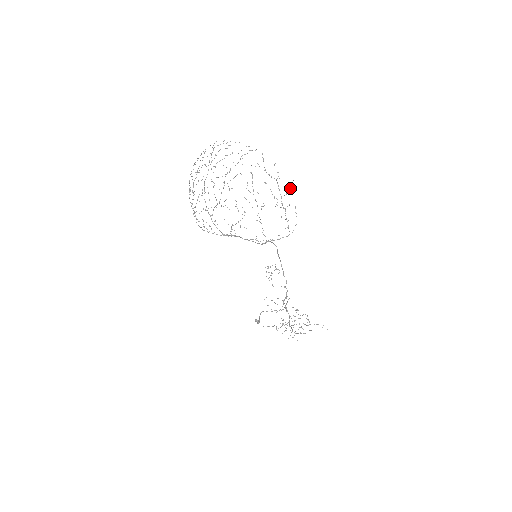
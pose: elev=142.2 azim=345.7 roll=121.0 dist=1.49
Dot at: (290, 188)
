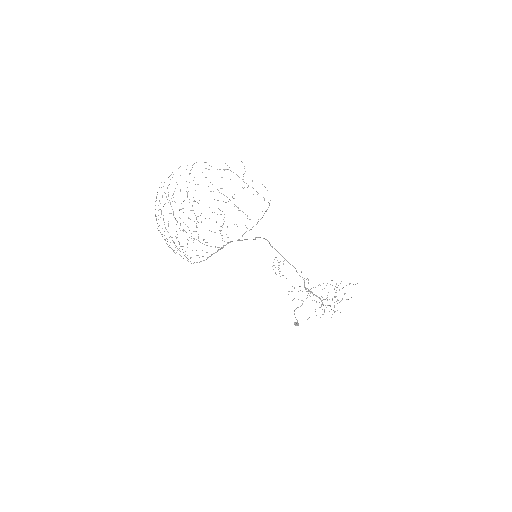
Dot at: occluded
